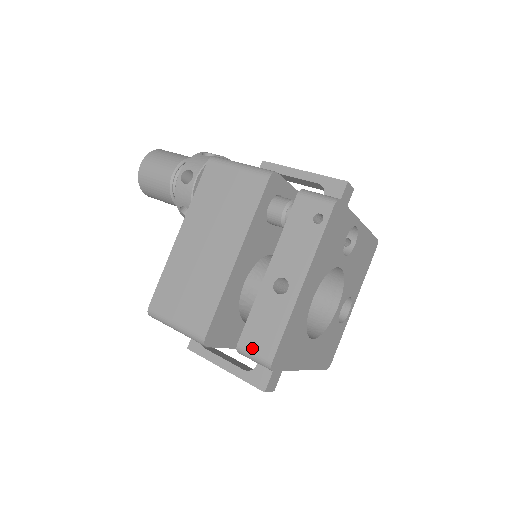
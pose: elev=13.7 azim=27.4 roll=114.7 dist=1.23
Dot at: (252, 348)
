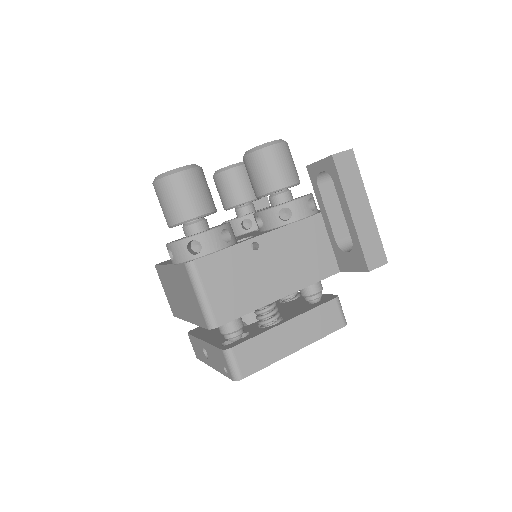
Dot at: occluded
